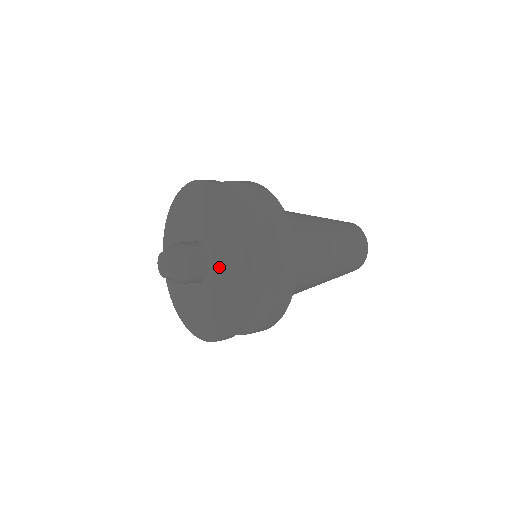
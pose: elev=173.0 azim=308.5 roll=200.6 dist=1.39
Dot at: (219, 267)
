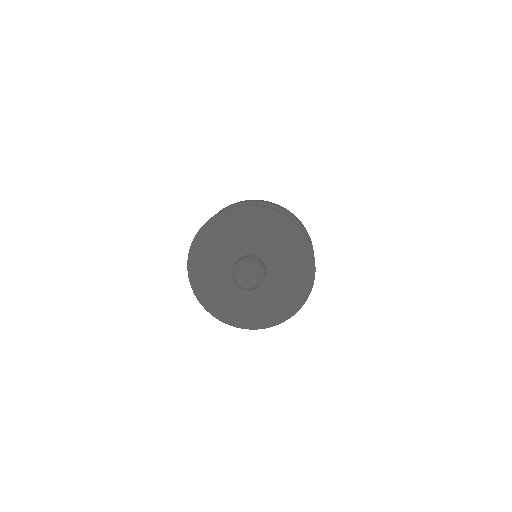
Dot at: (278, 269)
